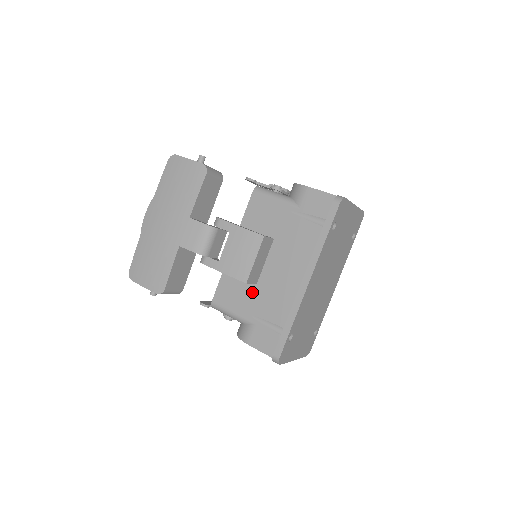
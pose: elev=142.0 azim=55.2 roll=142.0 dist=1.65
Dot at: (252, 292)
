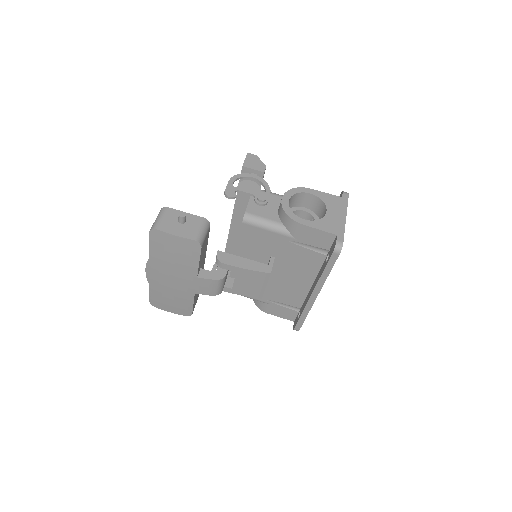
Dot at: occluded
